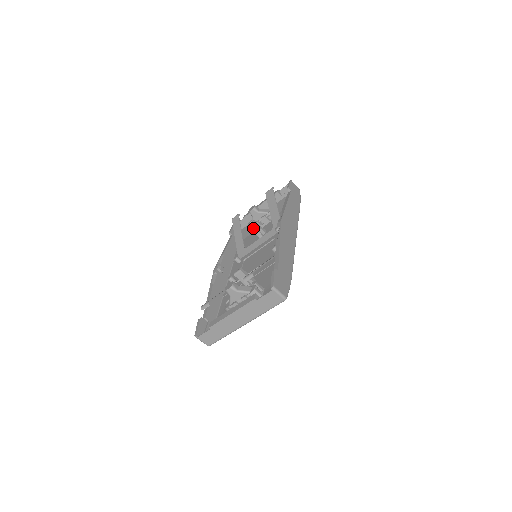
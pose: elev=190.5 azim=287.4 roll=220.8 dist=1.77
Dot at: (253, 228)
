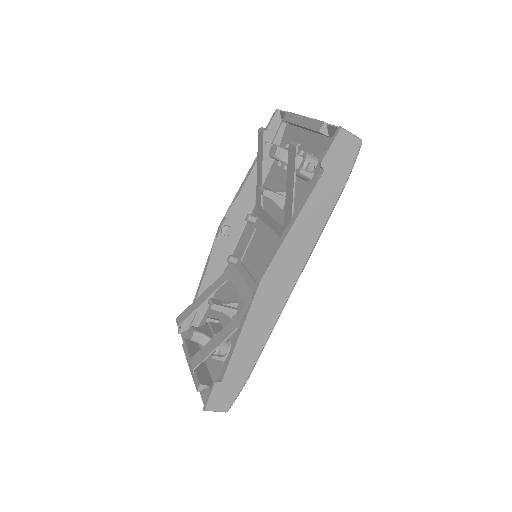
Dot at: occluded
